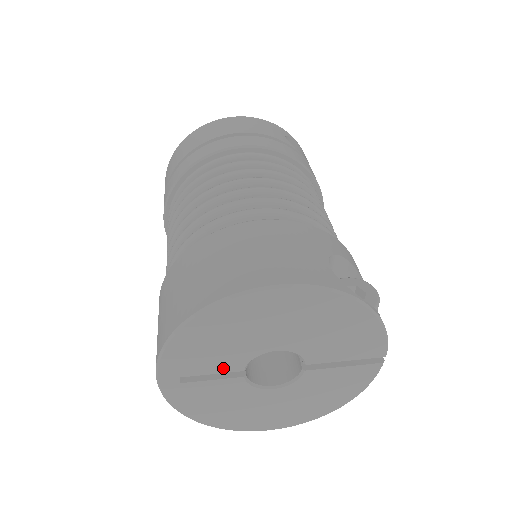
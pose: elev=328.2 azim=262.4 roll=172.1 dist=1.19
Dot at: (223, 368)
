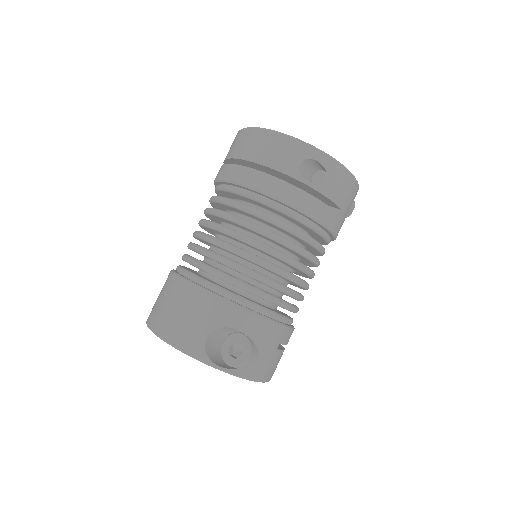
Dot at: occluded
